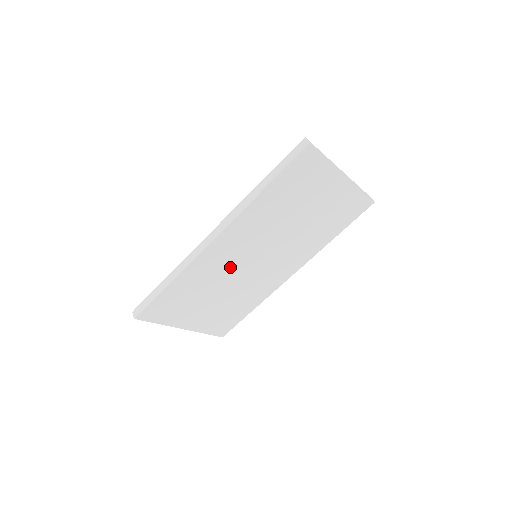
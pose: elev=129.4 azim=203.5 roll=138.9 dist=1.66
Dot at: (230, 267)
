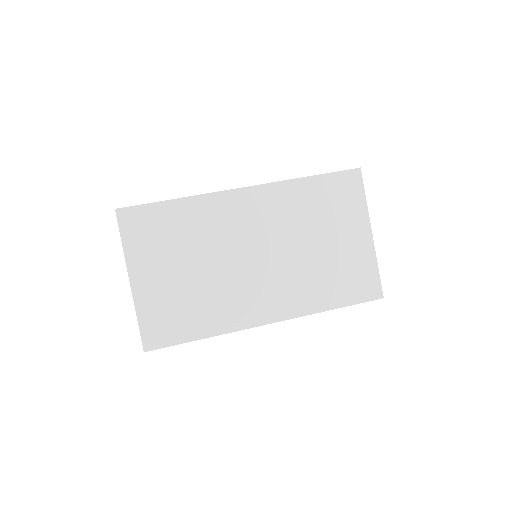
Dot at: (231, 239)
